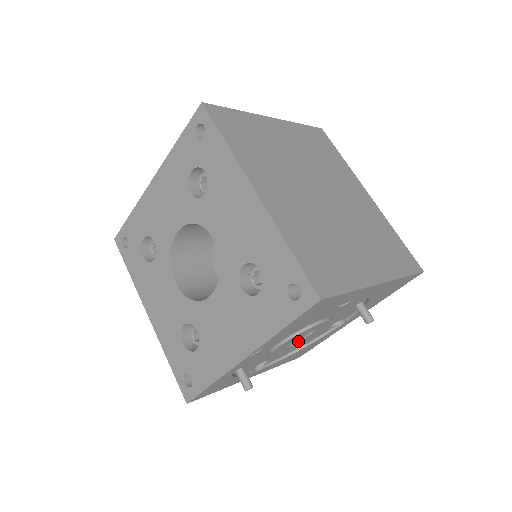
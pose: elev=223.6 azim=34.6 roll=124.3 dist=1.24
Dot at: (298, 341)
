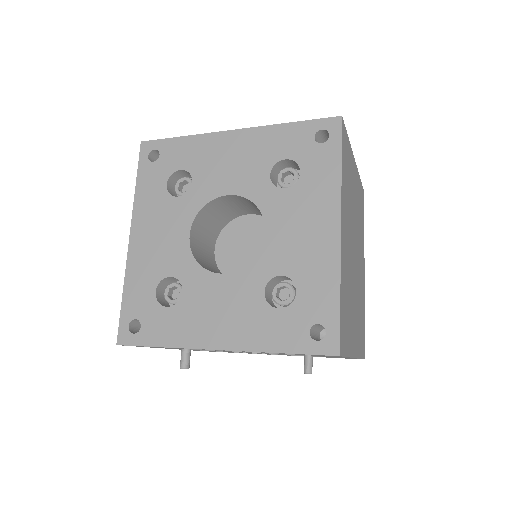
Dot at: occluded
